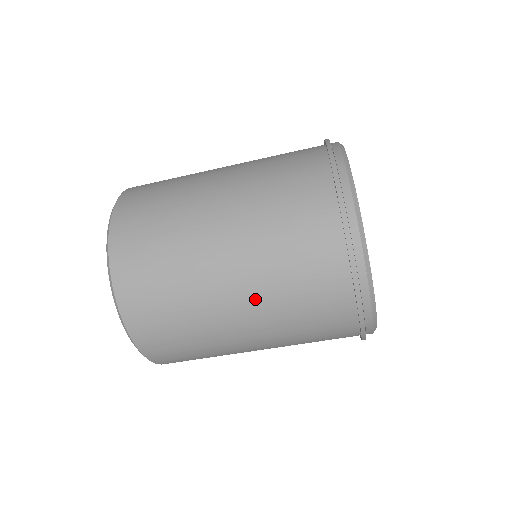
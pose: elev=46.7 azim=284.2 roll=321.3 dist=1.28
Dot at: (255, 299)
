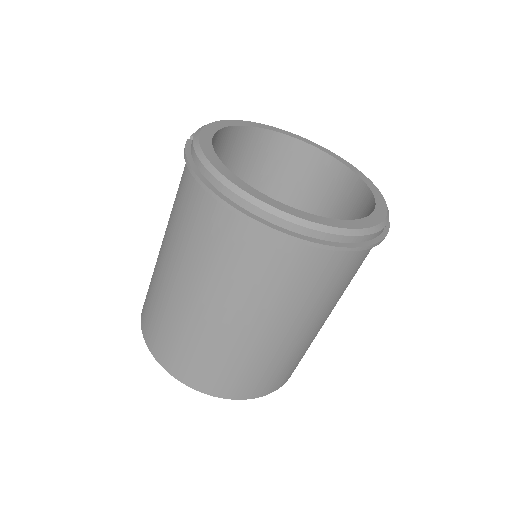
Dot at: (297, 319)
